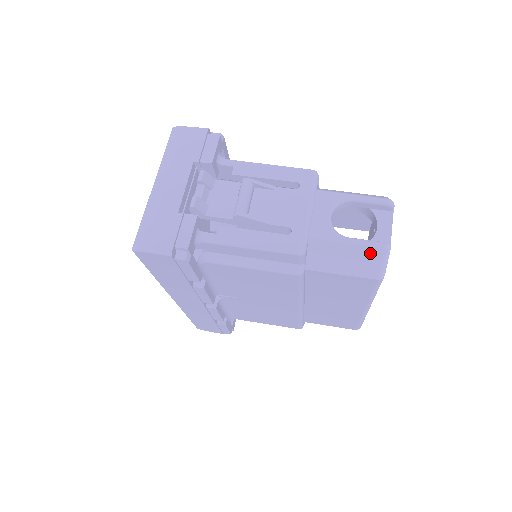
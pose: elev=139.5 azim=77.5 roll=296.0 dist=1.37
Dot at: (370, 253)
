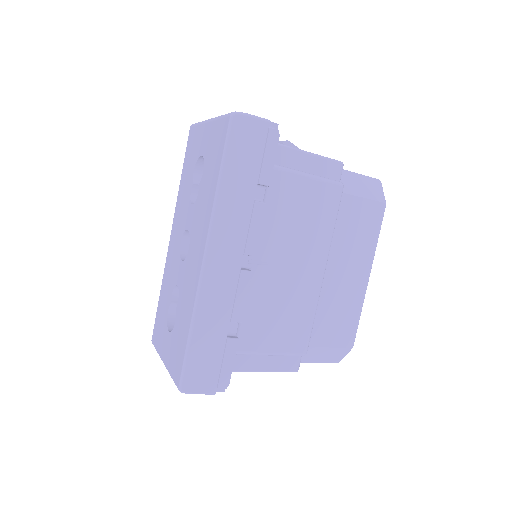
Dot at: (373, 182)
